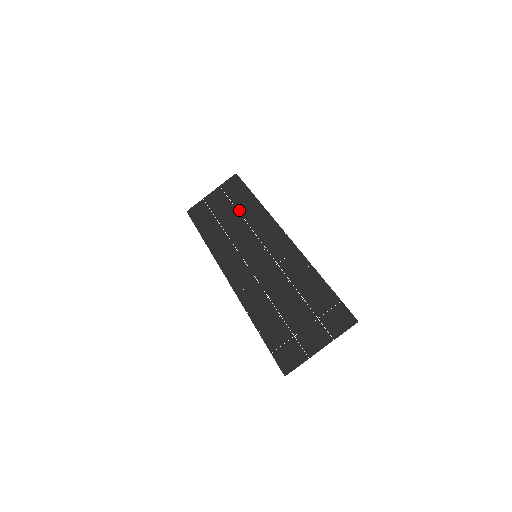
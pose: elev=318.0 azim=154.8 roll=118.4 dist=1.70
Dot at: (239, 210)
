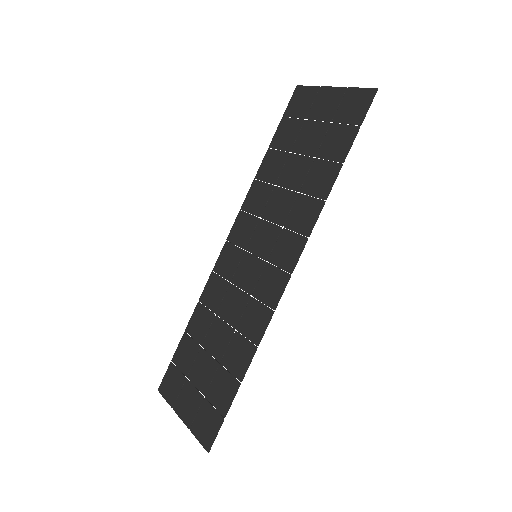
Dot at: (312, 166)
